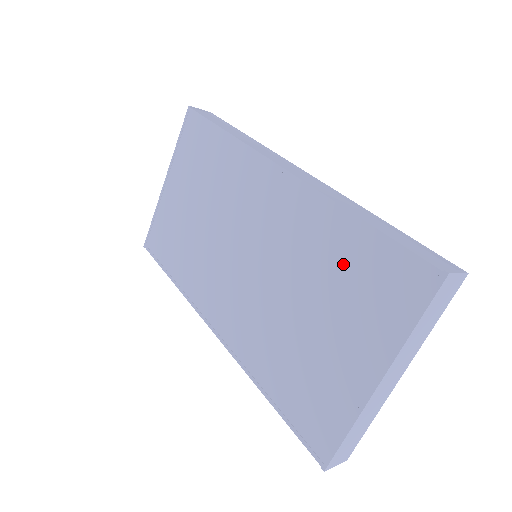
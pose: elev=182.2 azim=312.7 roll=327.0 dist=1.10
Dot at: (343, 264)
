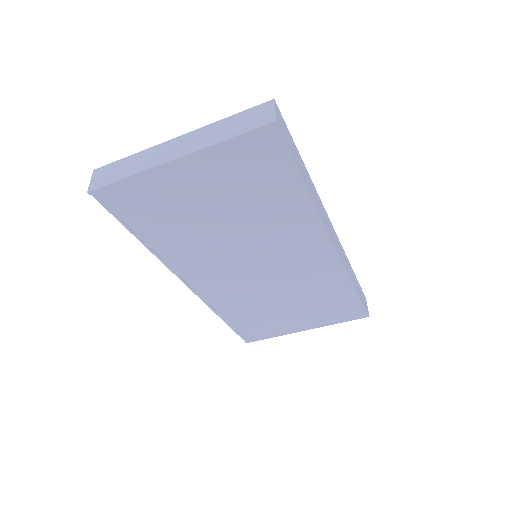
Dot at: (328, 298)
